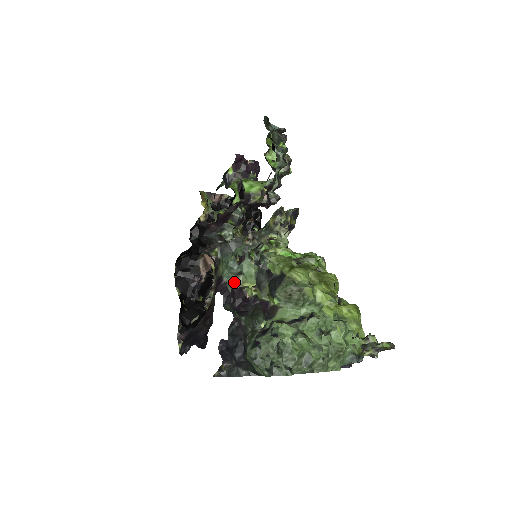
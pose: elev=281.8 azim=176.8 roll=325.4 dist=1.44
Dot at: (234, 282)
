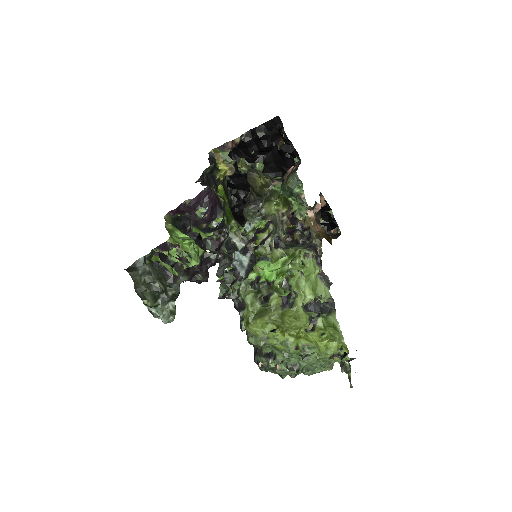
Dot at: occluded
